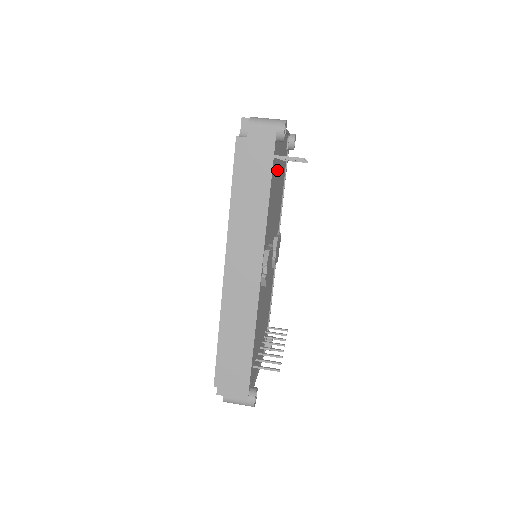
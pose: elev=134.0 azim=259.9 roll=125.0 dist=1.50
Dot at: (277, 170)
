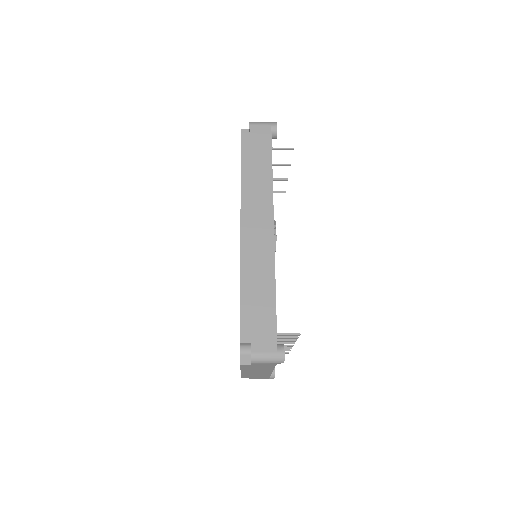
Dot at: occluded
